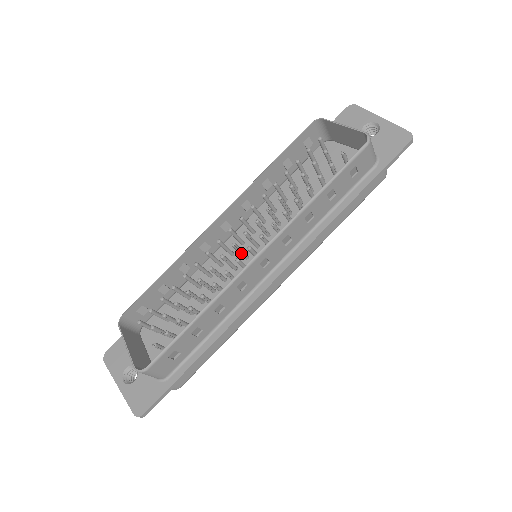
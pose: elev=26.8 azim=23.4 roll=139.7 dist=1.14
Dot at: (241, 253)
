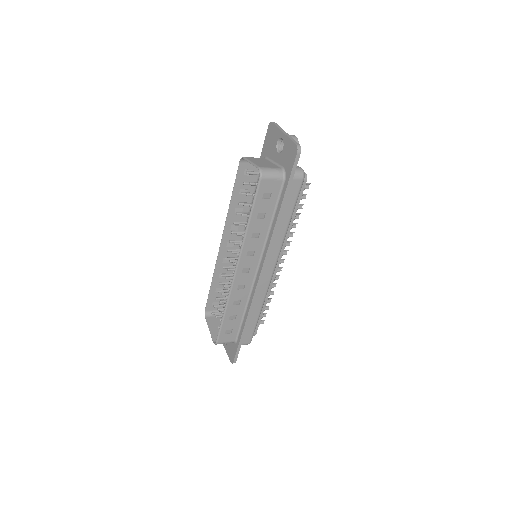
Dot at: occluded
